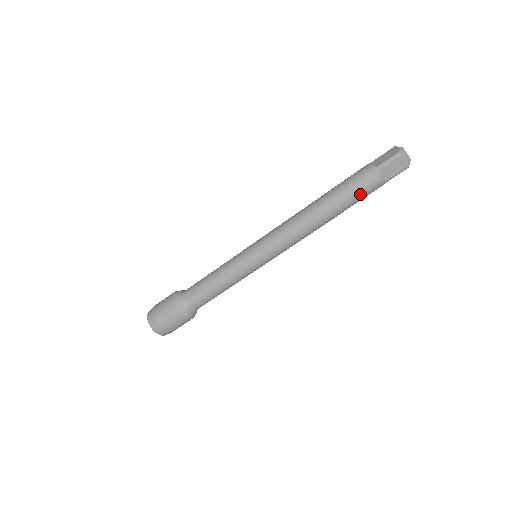
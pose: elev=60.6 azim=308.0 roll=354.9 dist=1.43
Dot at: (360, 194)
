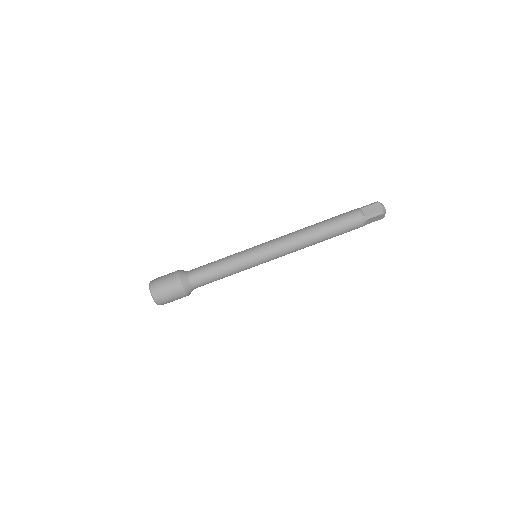
Dot at: (345, 220)
